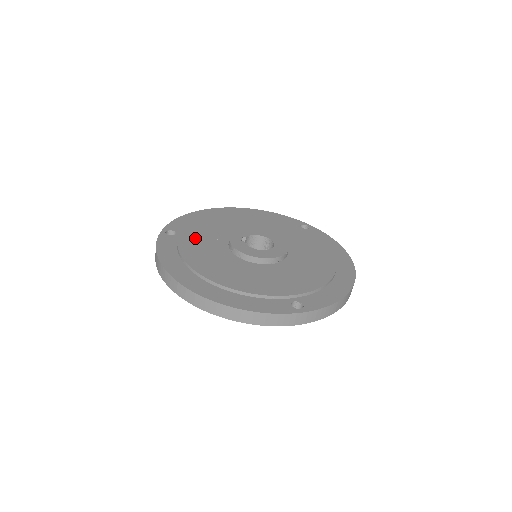
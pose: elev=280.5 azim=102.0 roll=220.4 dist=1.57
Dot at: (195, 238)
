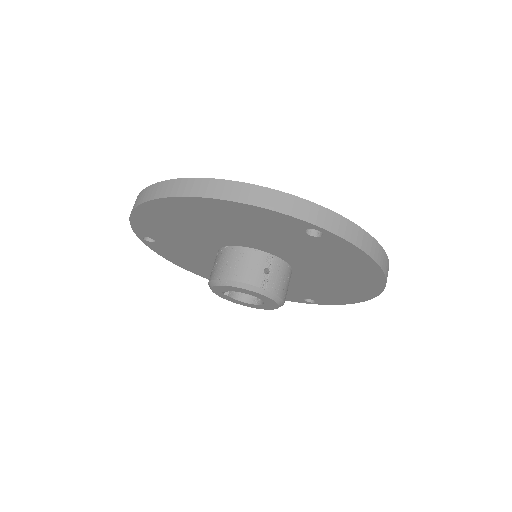
Dot at: occluded
